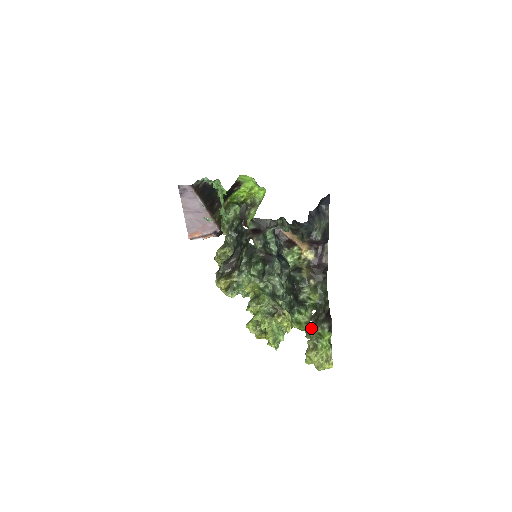
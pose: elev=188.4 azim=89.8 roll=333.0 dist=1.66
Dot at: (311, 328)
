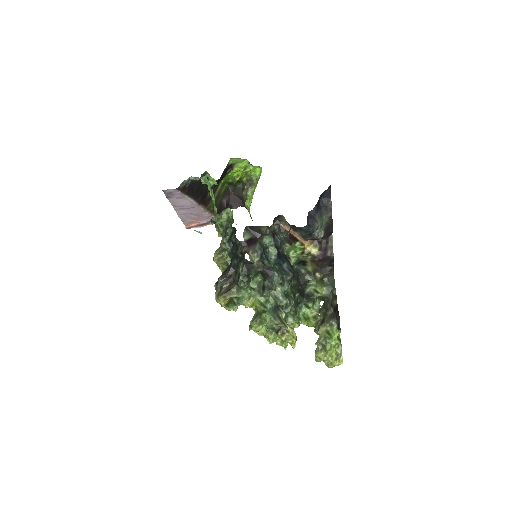
Dot at: (319, 324)
